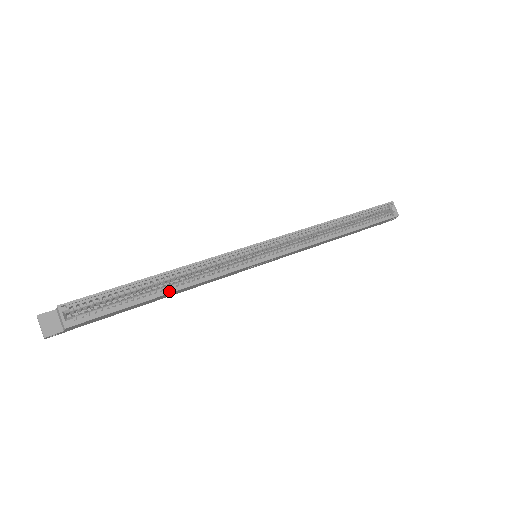
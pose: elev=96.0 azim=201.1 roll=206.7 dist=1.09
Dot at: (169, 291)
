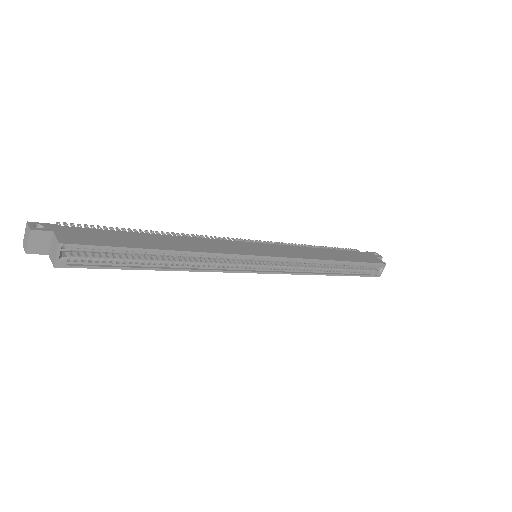
Dot at: (168, 269)
